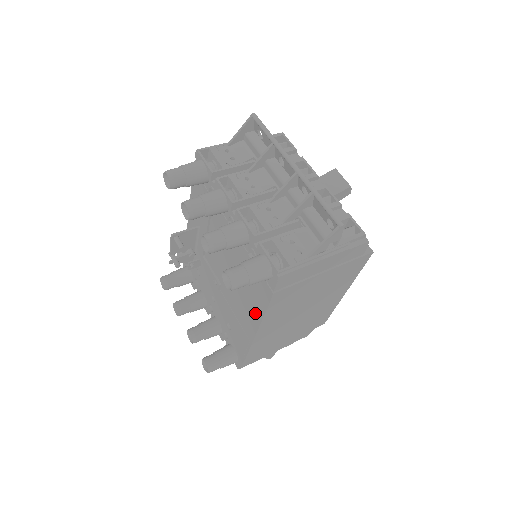
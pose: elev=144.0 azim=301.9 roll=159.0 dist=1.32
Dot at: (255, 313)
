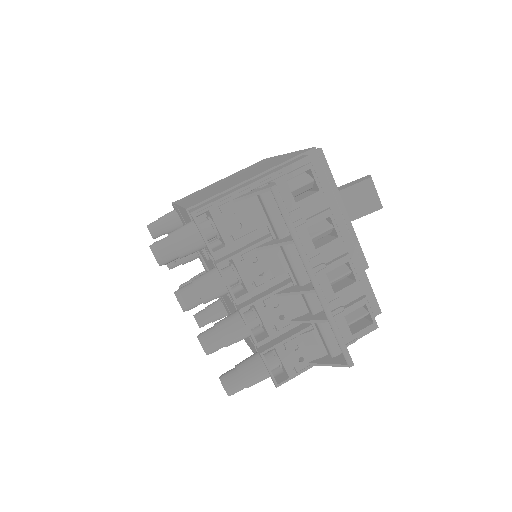
Dot at: (249, 344)
